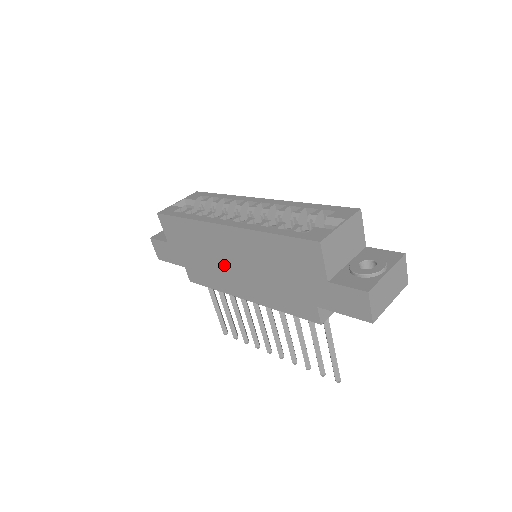
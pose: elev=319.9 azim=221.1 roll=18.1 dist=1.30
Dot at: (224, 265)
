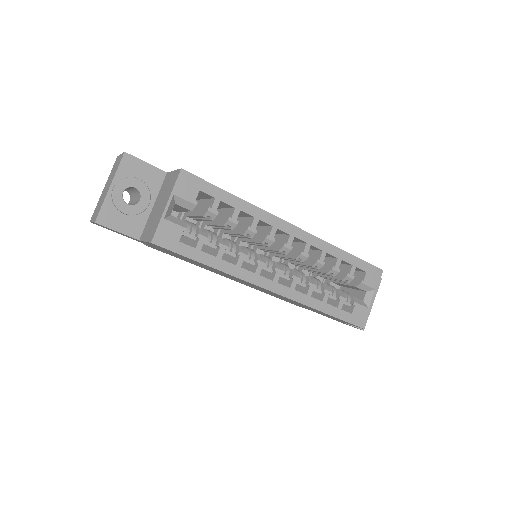
Dot at: (230, 277)
